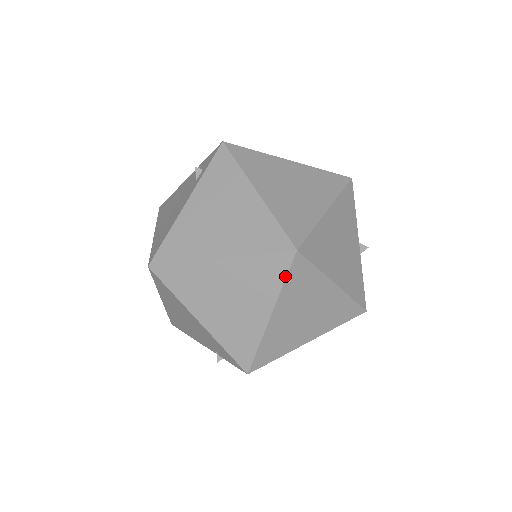
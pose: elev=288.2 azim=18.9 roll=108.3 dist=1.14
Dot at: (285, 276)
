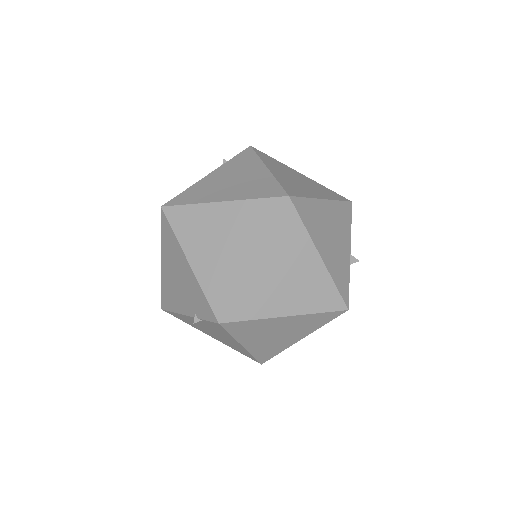
Dot at: (274, 220)
